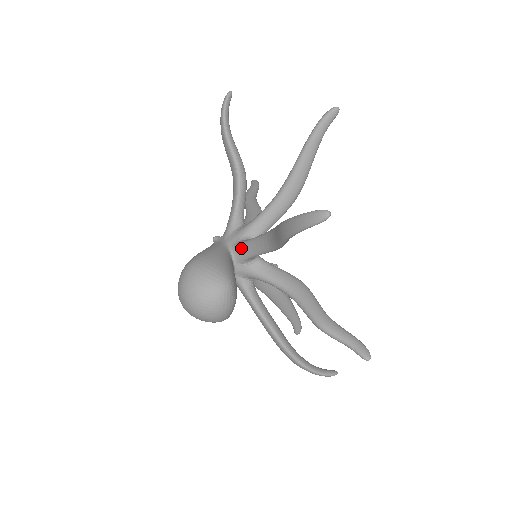
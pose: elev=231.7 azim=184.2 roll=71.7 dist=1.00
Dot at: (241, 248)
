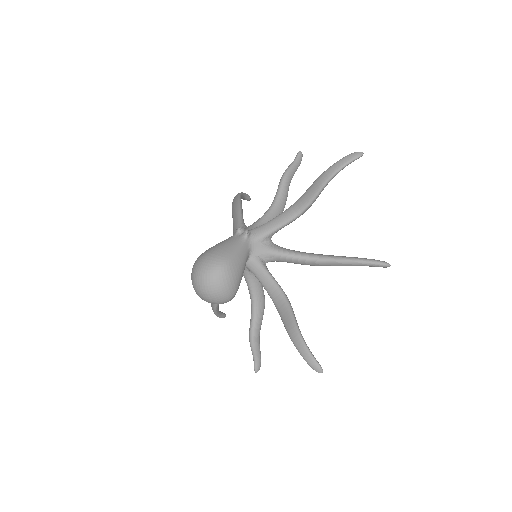
Dot at: (257, 267)
